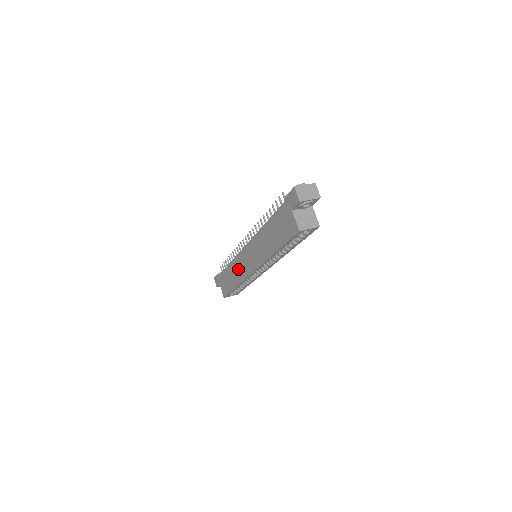
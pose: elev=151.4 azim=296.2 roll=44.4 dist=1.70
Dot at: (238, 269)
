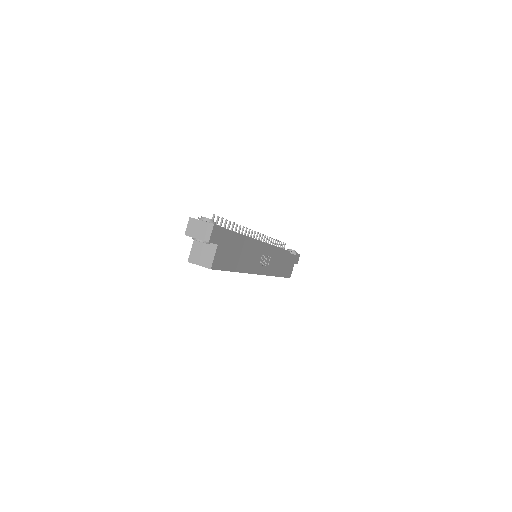
Dot at: occluded
